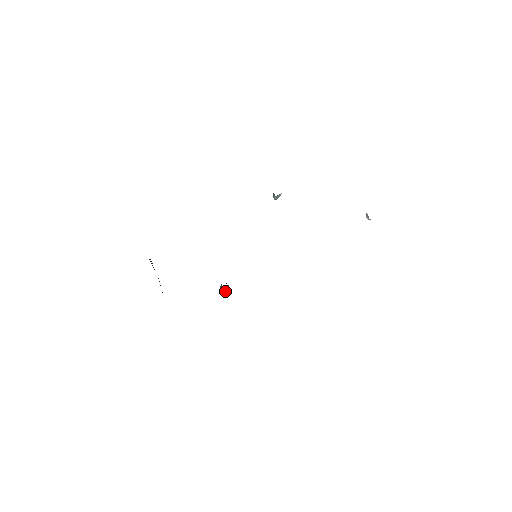
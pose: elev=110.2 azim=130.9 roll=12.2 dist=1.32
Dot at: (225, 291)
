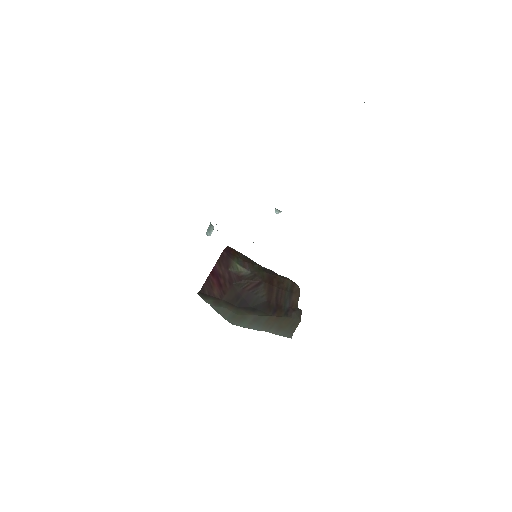
Dot at: occluded
